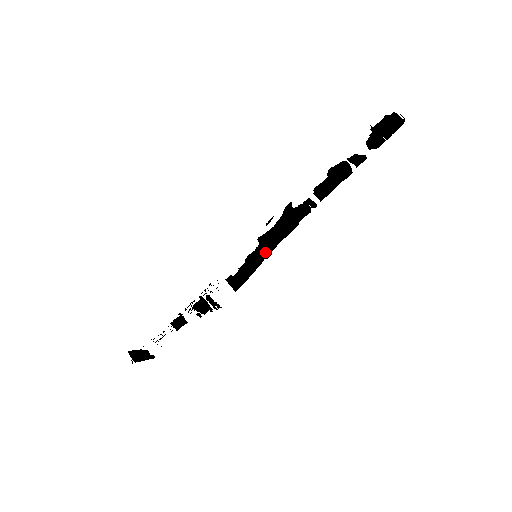
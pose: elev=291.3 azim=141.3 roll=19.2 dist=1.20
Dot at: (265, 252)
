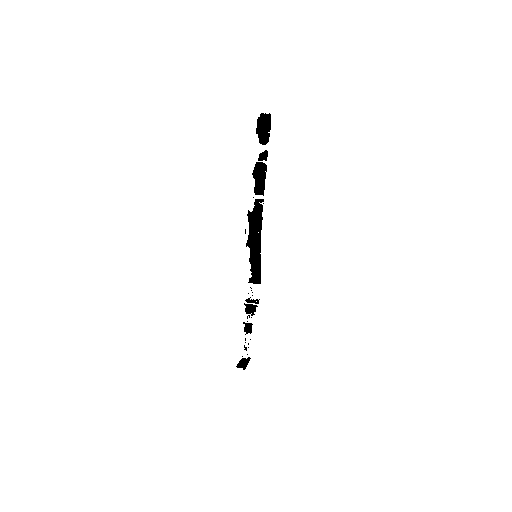
Dot at: (257, 249)
